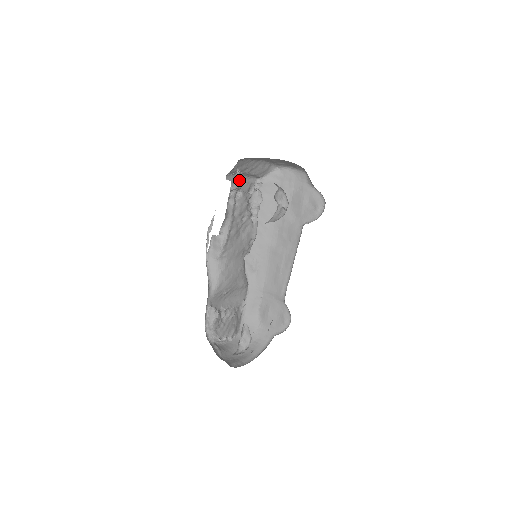
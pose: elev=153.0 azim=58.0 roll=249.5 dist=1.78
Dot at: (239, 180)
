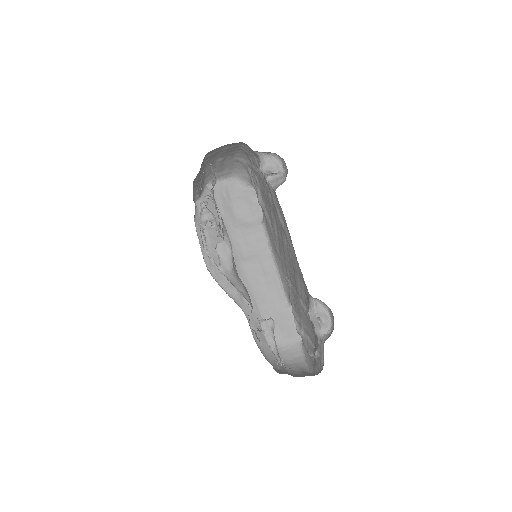
Dot at: (214, 175)
